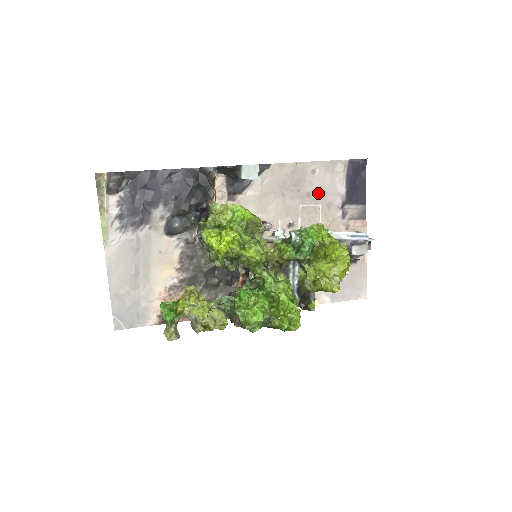
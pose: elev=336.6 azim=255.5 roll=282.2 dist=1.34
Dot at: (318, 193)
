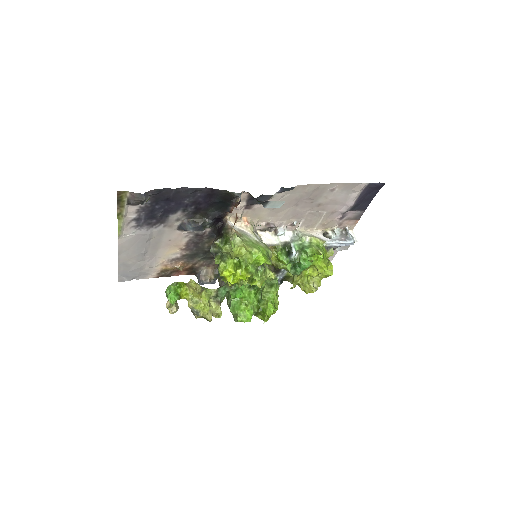
Dot at: (328, 204)
